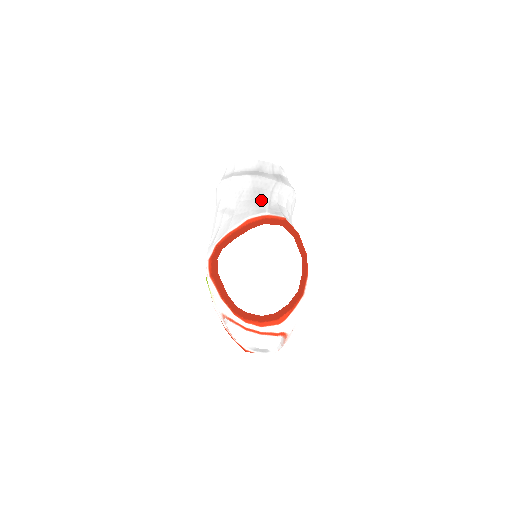
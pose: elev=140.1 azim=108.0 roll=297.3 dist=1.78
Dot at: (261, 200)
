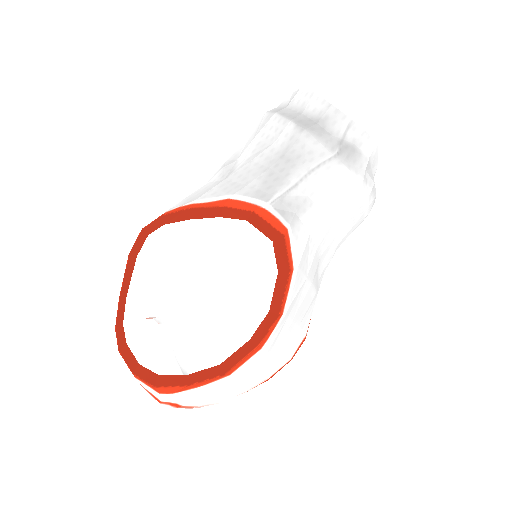
Dot at: (280, 176)
